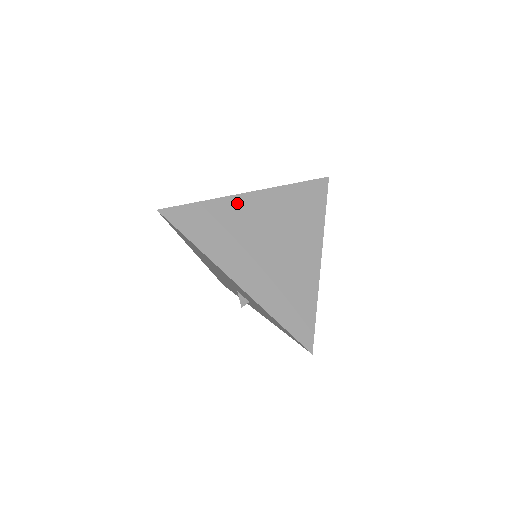
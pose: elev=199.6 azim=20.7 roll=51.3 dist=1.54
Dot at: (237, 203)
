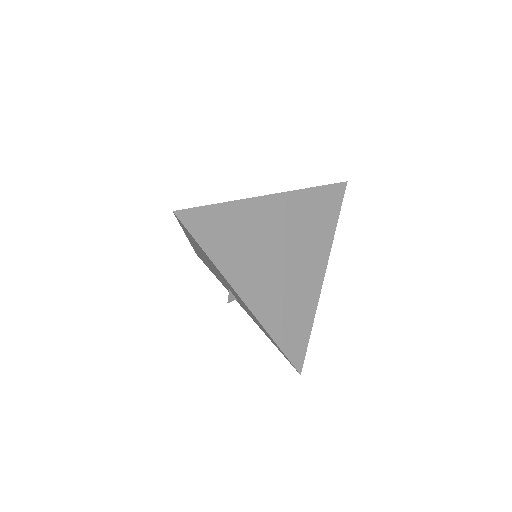
Dot at: (257, 207)
